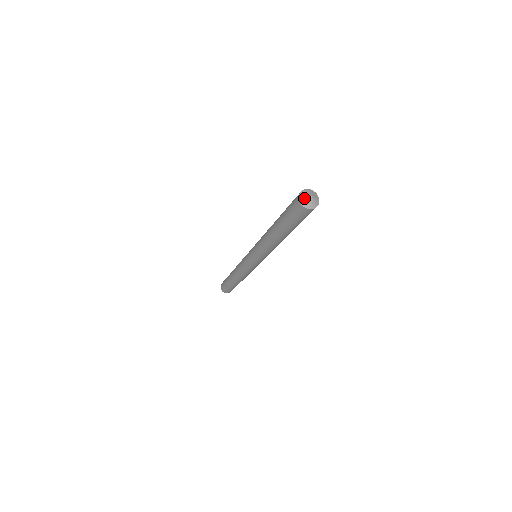
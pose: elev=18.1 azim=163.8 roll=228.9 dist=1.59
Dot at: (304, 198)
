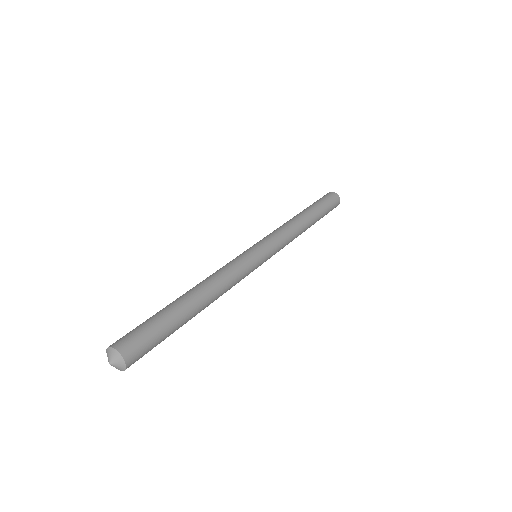
Dot at: (109, 362)
